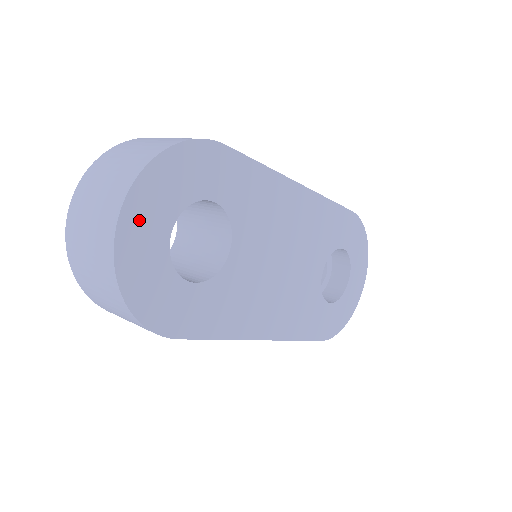
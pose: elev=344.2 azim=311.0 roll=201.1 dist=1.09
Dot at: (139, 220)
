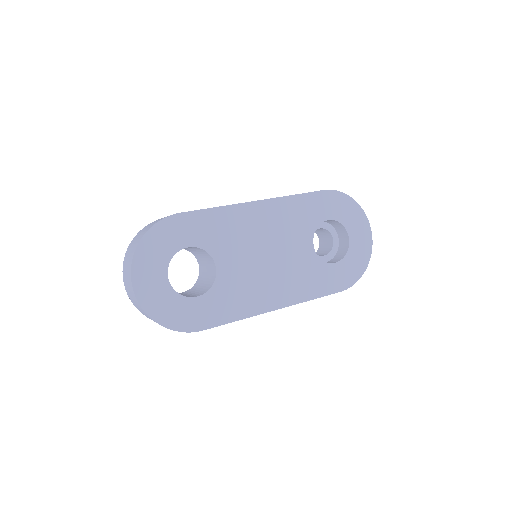
Dot at: (144, 280)
